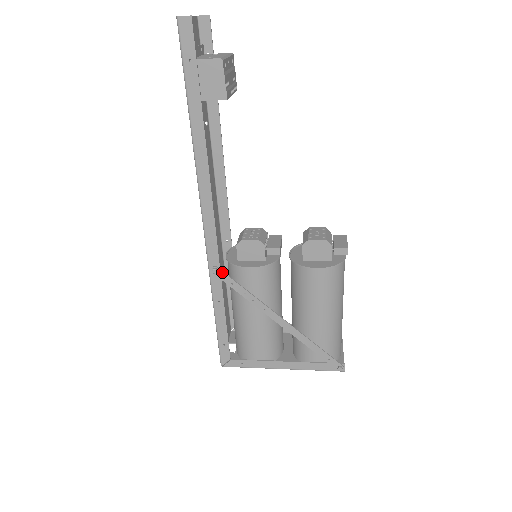
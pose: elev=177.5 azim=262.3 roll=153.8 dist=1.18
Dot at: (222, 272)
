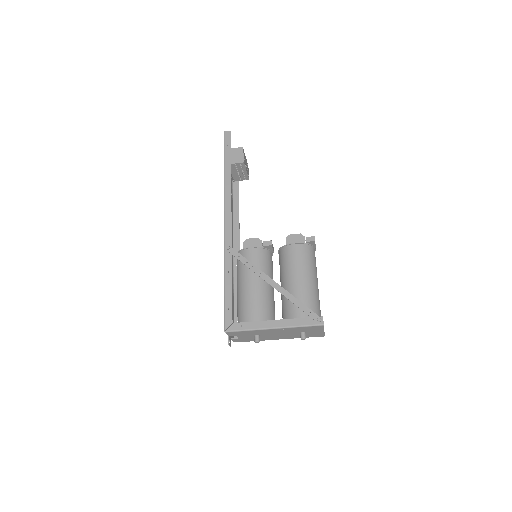
Dot at: (233, 249)
